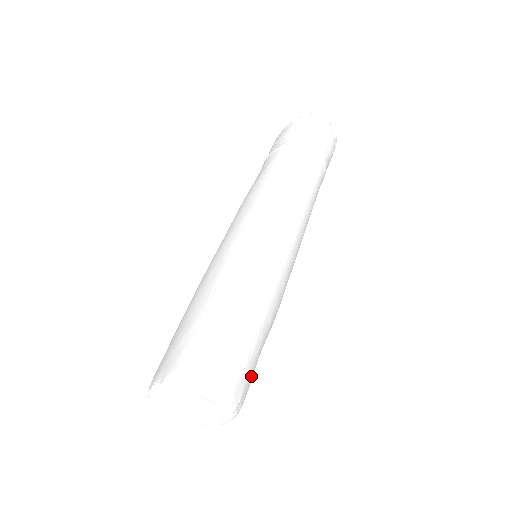
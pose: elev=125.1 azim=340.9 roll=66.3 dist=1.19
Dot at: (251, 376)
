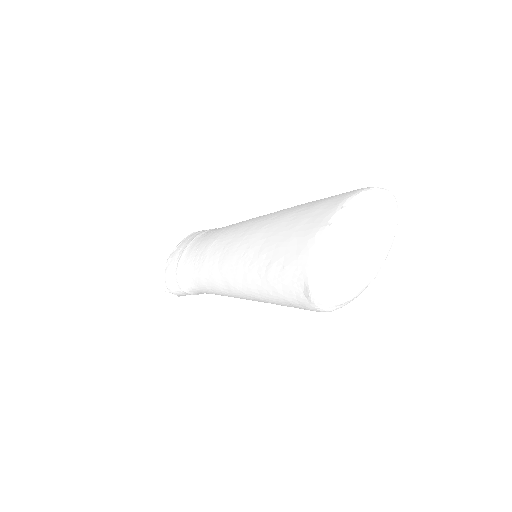
Dot at: occluded
